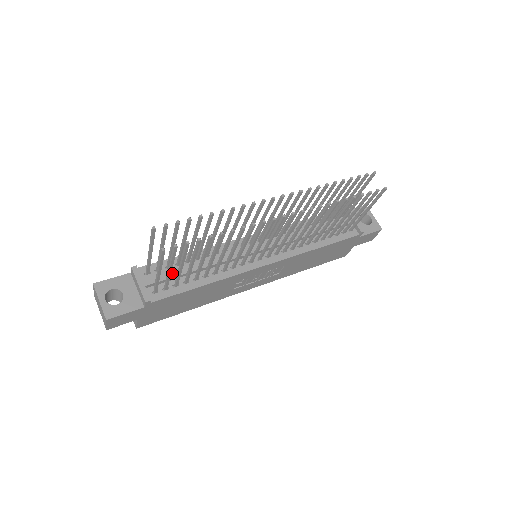
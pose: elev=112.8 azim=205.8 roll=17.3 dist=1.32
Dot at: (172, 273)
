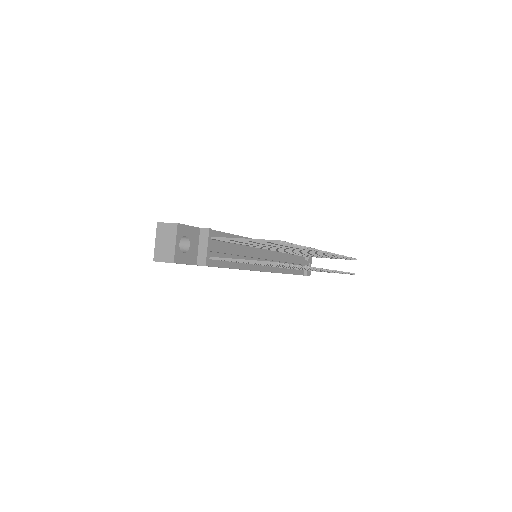
Dot at: (226, 249)
